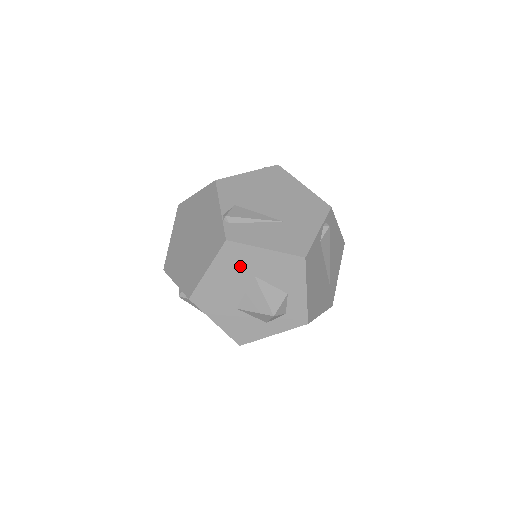
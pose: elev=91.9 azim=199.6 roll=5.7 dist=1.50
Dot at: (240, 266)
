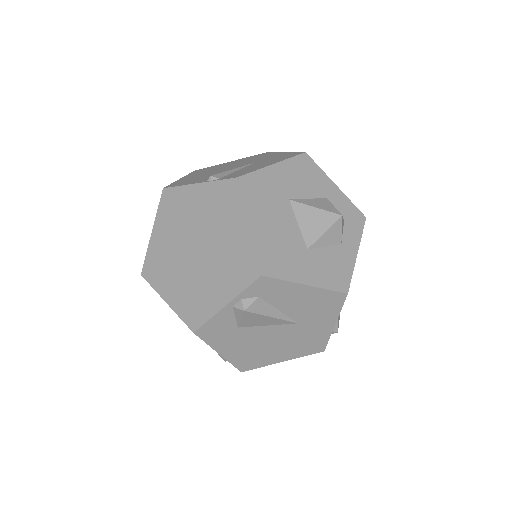
Dot at: (270, 198)
